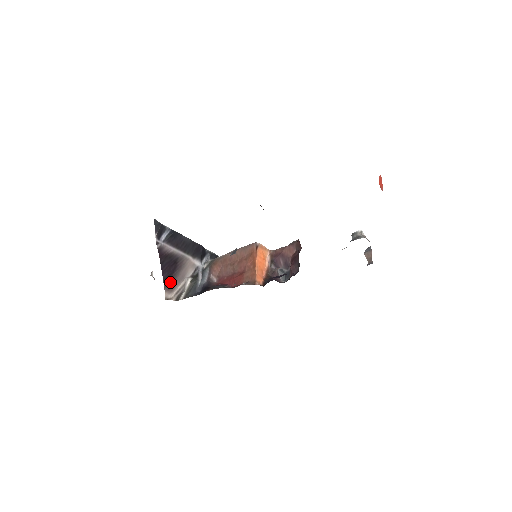
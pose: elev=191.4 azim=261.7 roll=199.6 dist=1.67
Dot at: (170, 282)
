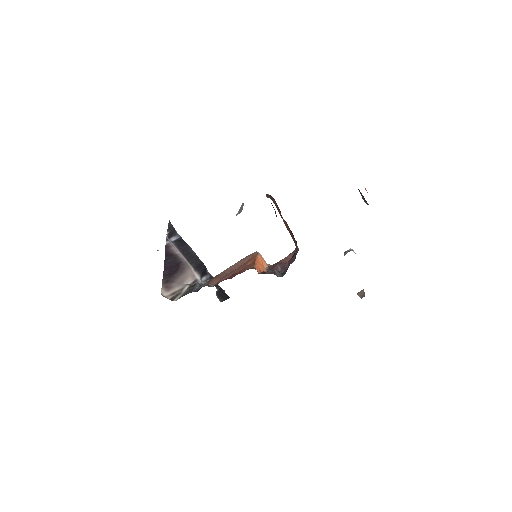
Dot at: (169, 281)
